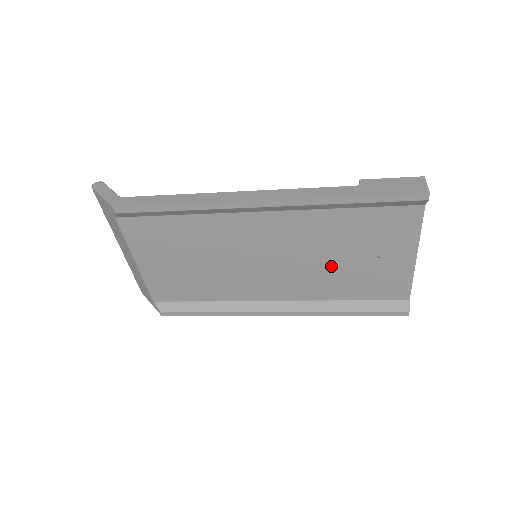
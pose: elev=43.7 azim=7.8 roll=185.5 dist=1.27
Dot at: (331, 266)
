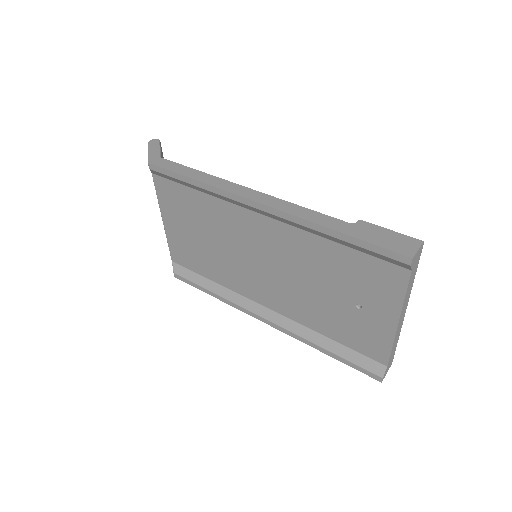
Dot at: (316, 295)
